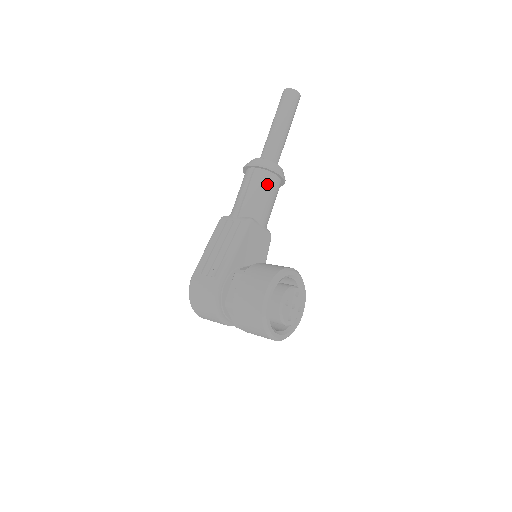
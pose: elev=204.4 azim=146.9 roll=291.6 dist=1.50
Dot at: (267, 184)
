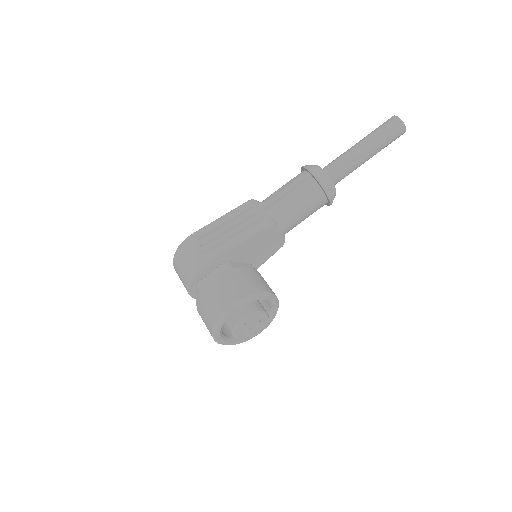
Dot at: (311, 199)
